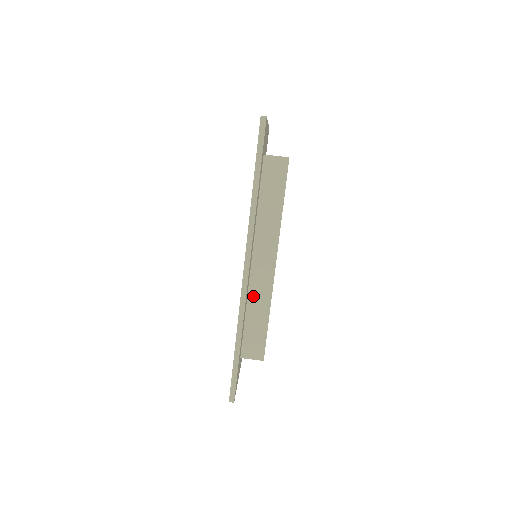
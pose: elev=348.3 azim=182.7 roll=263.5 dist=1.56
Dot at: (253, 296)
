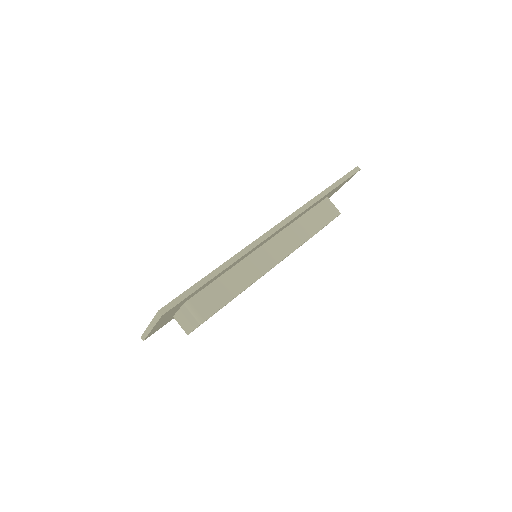
Dot at: (244, 266)
